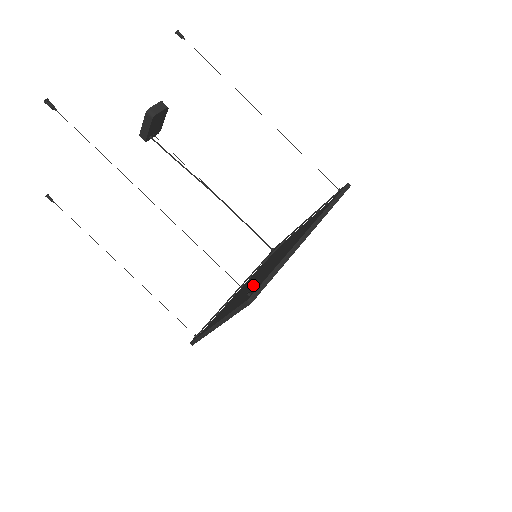
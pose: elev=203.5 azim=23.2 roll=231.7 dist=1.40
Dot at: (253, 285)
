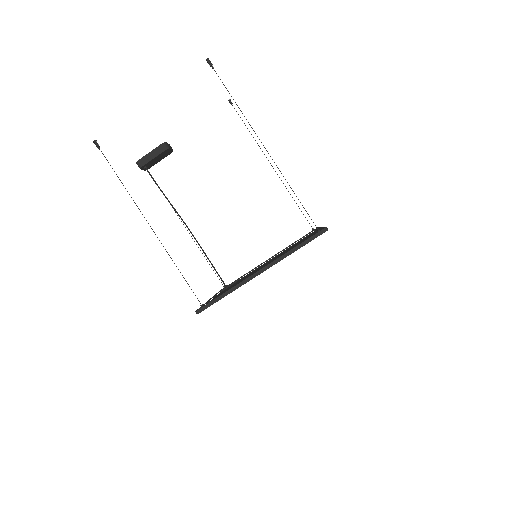
Dot at: occluded
